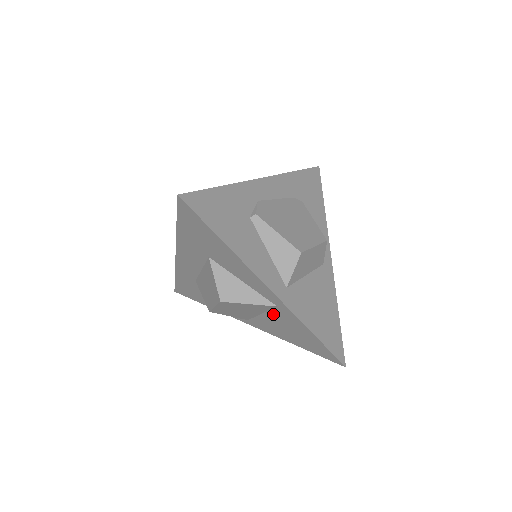
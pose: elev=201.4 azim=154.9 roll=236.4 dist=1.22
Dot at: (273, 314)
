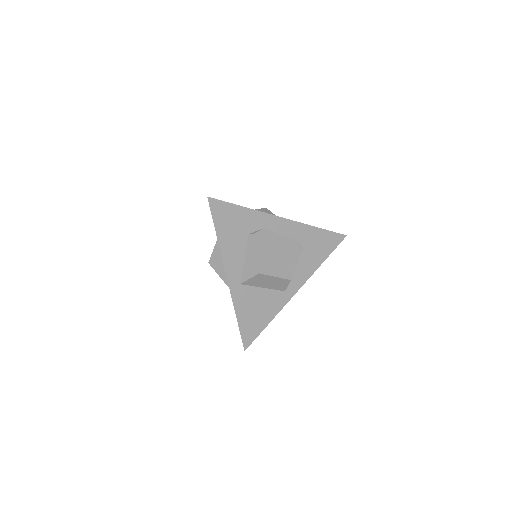
Dot at: occluded
